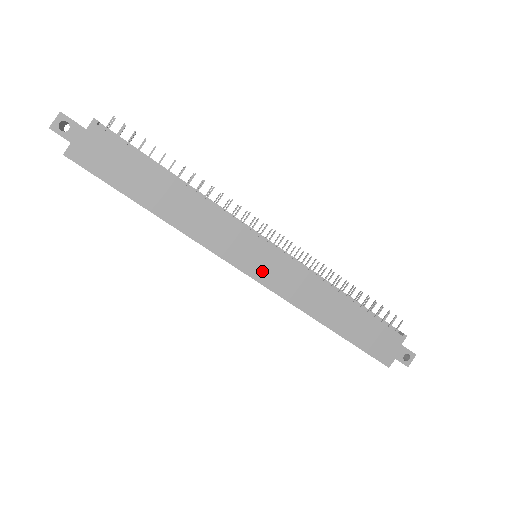
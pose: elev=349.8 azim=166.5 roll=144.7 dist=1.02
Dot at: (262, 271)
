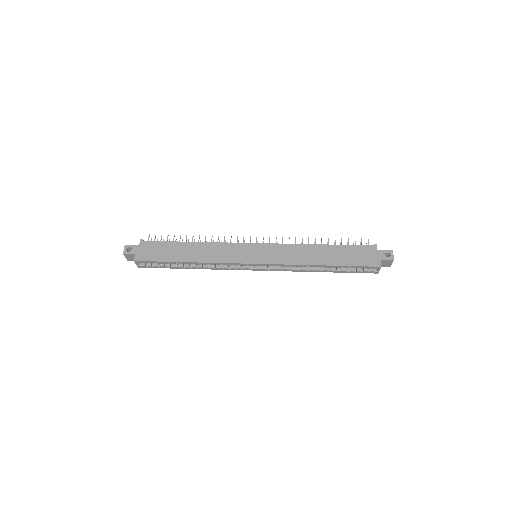
Dot at: (262, 258)
